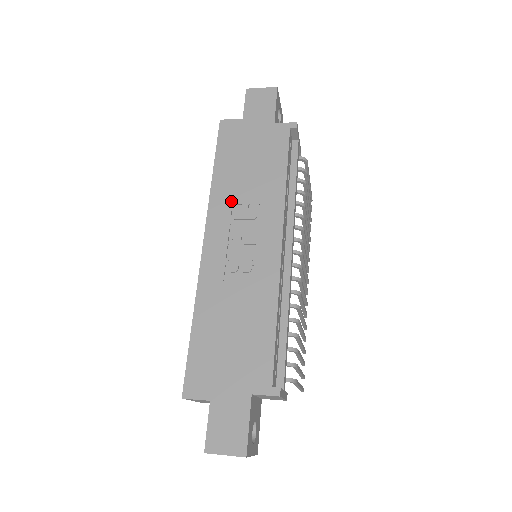
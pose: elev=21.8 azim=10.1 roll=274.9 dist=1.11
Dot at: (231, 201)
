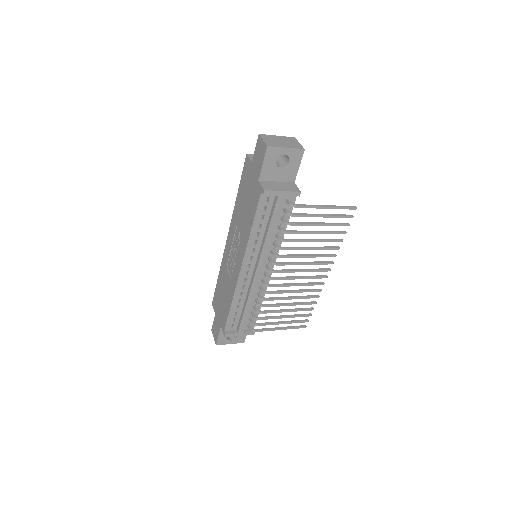
Dot at: (237, 223)
